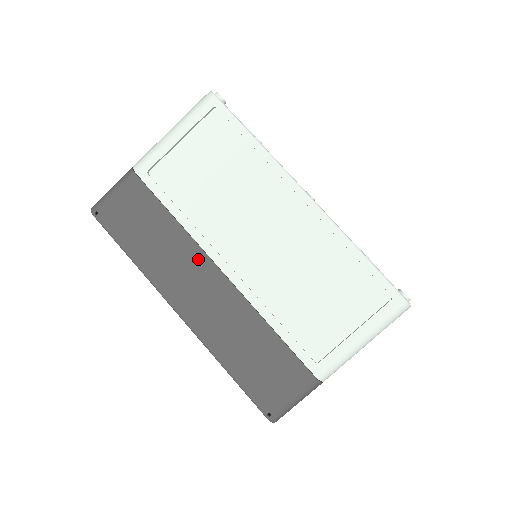
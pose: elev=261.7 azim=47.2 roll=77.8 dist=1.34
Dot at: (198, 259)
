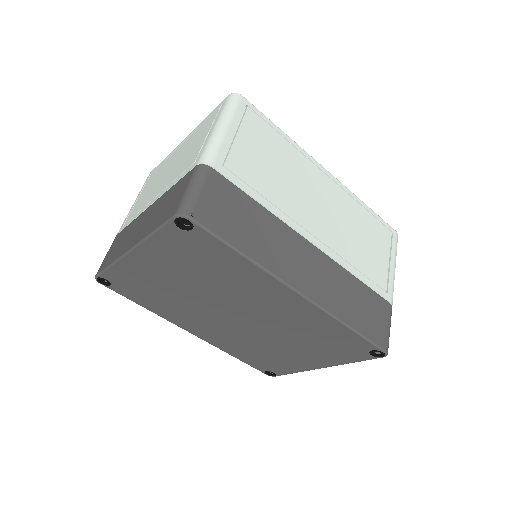
Dot at: (293, 238)
